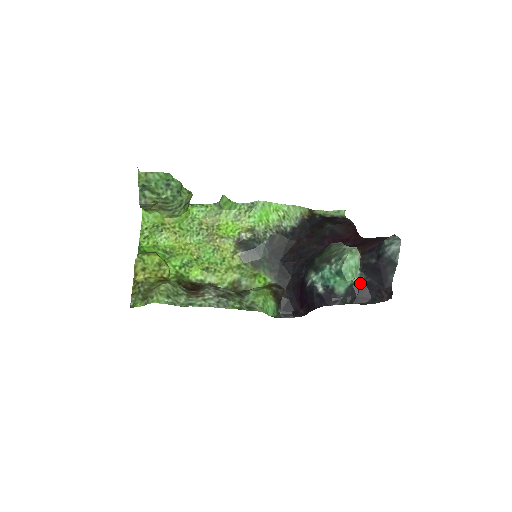
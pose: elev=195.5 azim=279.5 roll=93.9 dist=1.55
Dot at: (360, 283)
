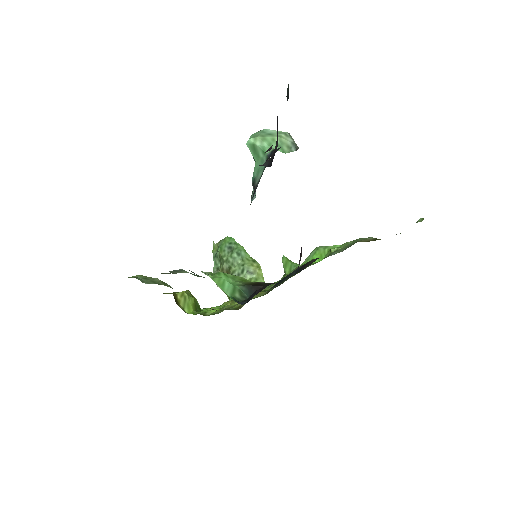
Dot at: (276, 151)
